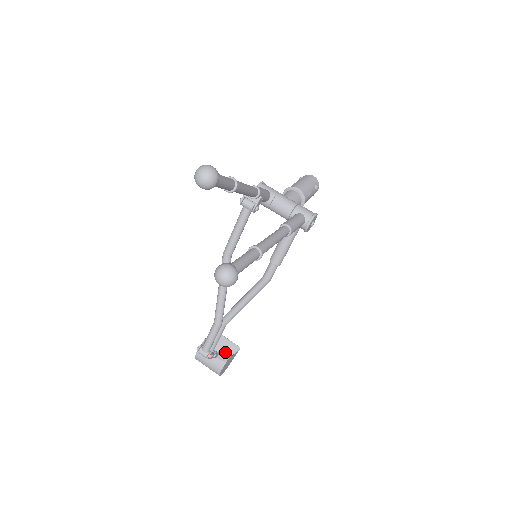
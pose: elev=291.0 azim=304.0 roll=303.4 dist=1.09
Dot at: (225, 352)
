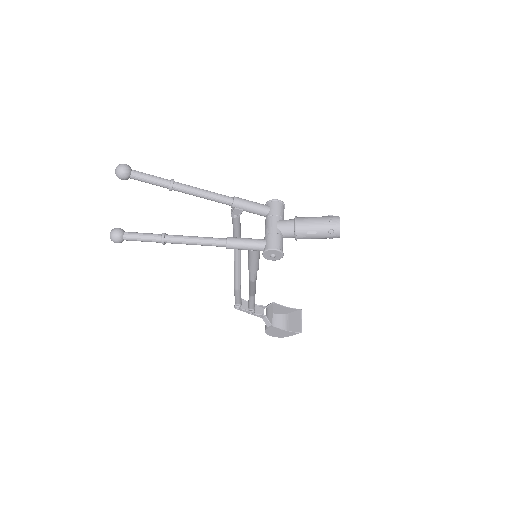
Dot at: occluded
